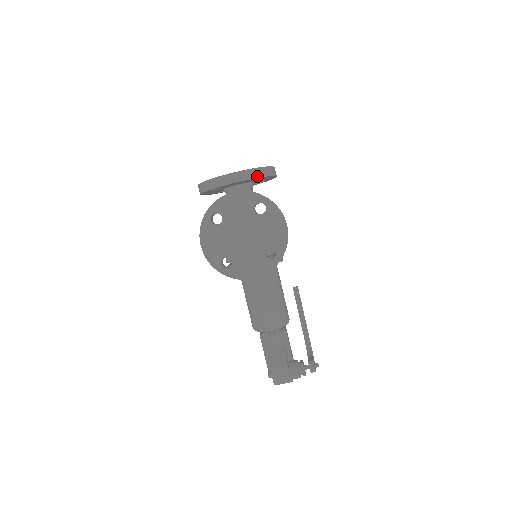
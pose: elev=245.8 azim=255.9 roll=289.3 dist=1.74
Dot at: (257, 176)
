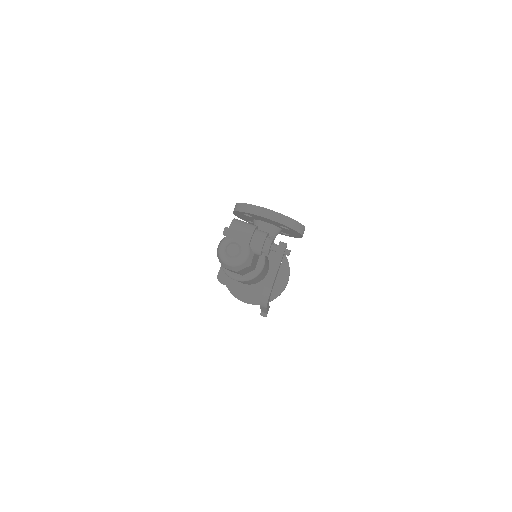
Dot at: occluded
